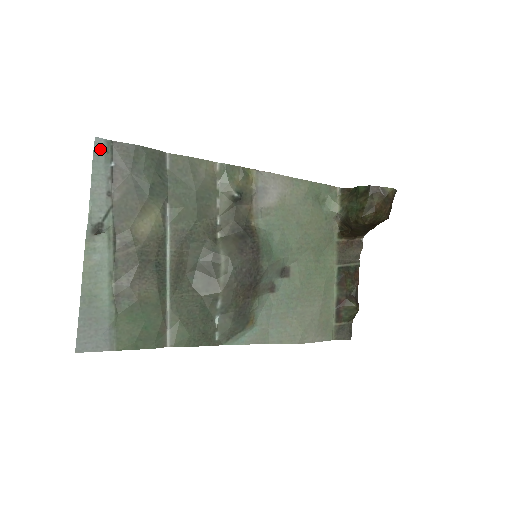
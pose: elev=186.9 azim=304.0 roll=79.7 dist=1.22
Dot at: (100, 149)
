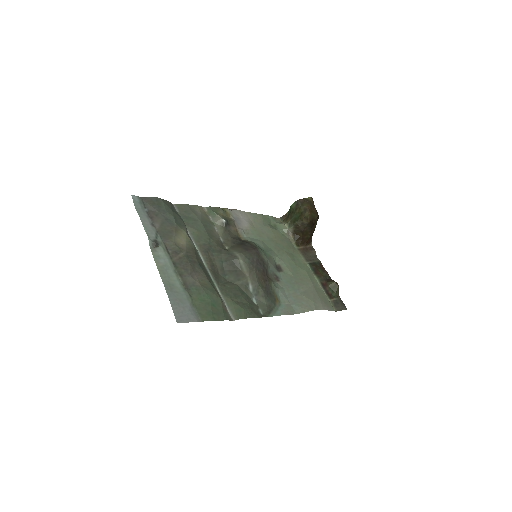
Dot at: (136, 202)
